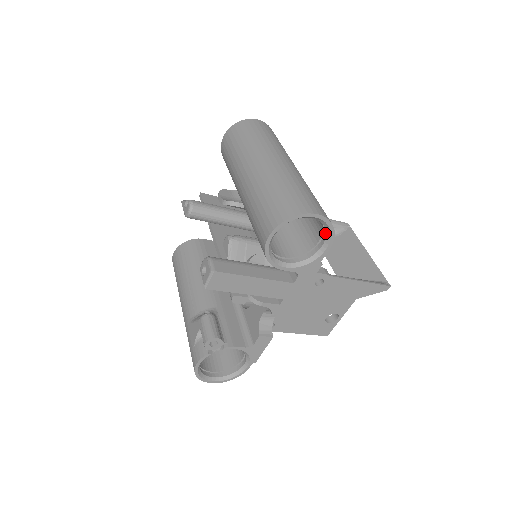
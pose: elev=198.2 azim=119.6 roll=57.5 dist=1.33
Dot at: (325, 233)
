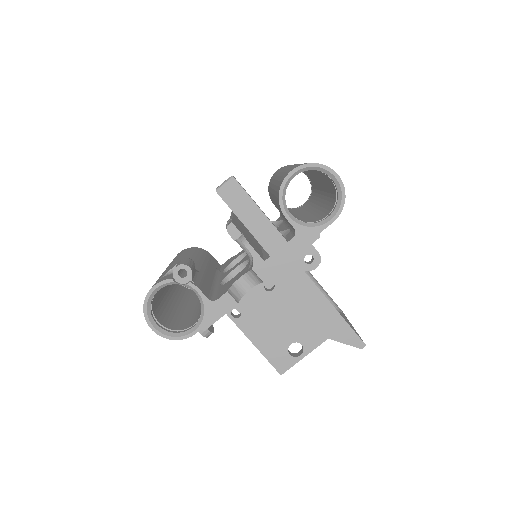
Dot at: (335, 206)
